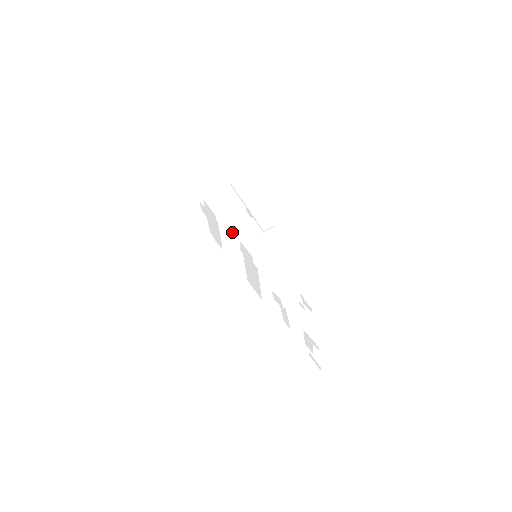
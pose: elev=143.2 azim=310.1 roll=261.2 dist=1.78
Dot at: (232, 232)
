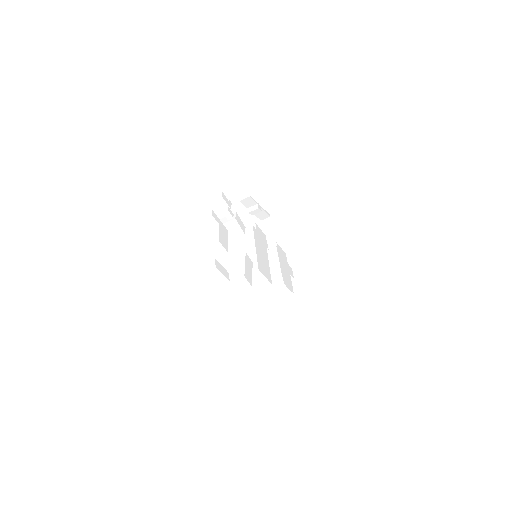
Dot at: occluded
